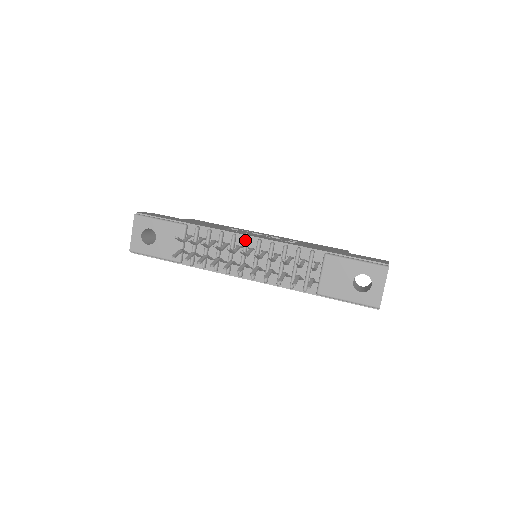
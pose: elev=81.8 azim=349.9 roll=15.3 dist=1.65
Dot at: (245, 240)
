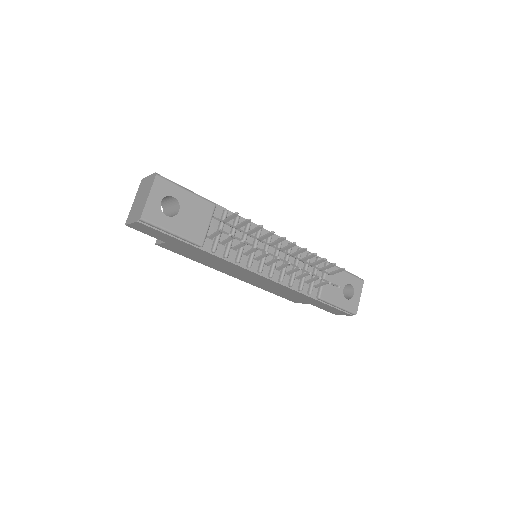
Dot at: occluded
